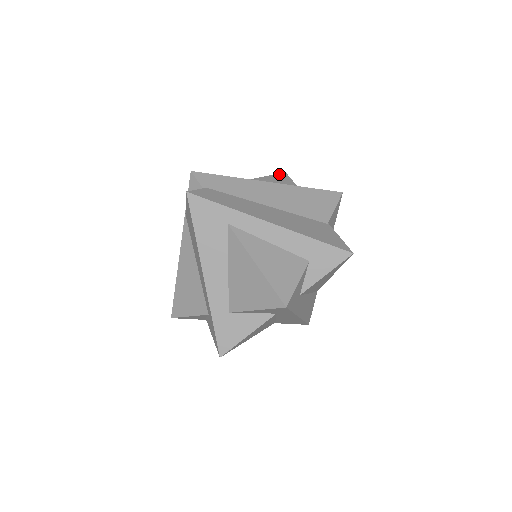
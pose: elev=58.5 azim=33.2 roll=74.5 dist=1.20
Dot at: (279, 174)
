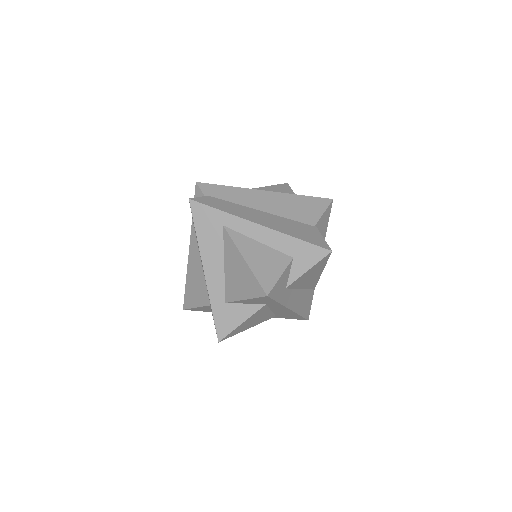
Dot at: (281, 184)
